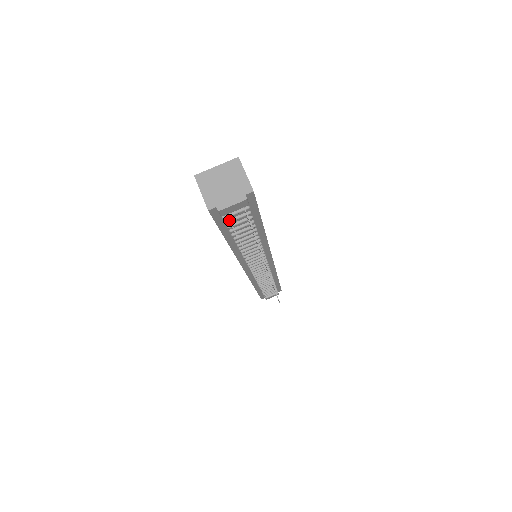
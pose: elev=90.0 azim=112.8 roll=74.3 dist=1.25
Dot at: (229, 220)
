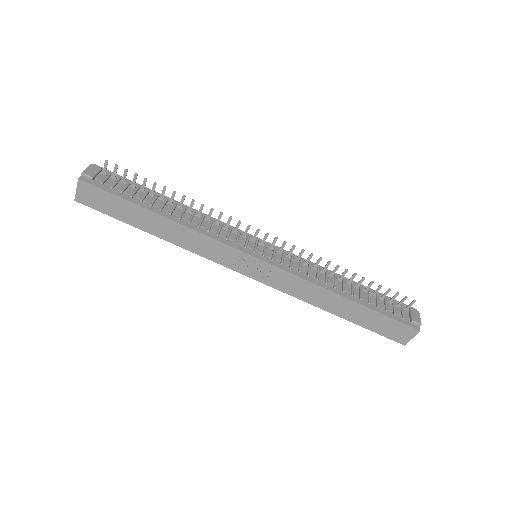
Dot at: (111, 186)
